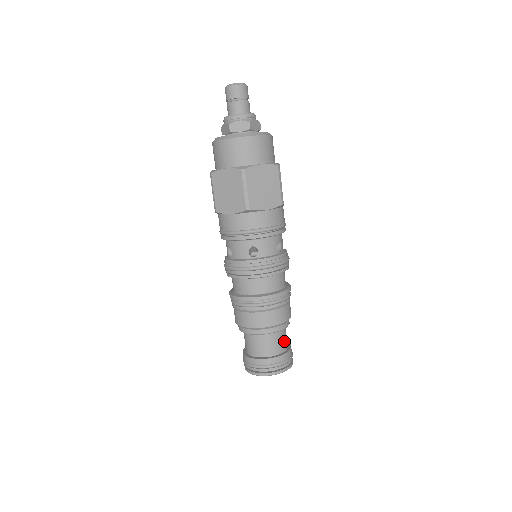
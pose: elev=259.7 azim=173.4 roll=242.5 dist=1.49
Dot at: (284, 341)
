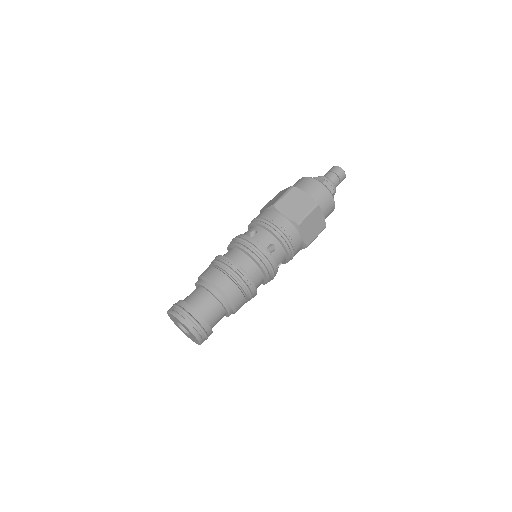
Dot at: (209, 310)
